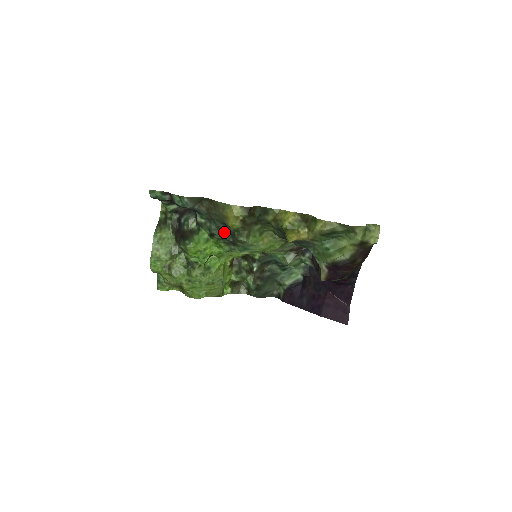
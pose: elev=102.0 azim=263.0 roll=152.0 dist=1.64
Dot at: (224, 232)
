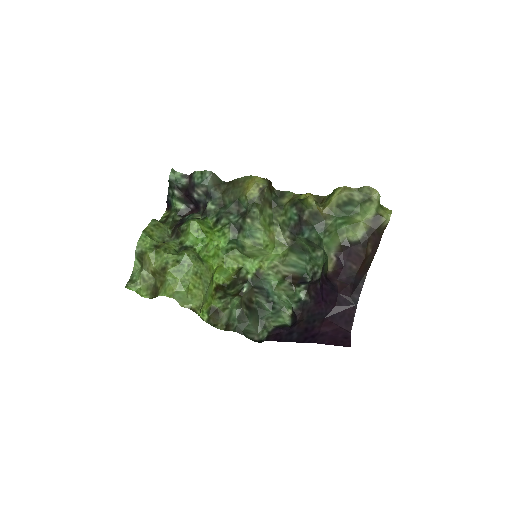
Dot at: (233, 216)
